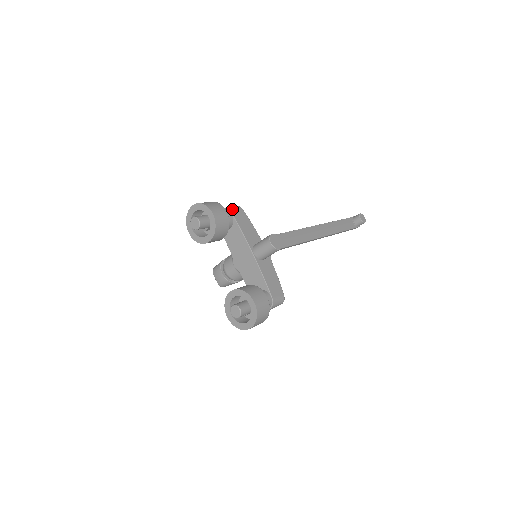
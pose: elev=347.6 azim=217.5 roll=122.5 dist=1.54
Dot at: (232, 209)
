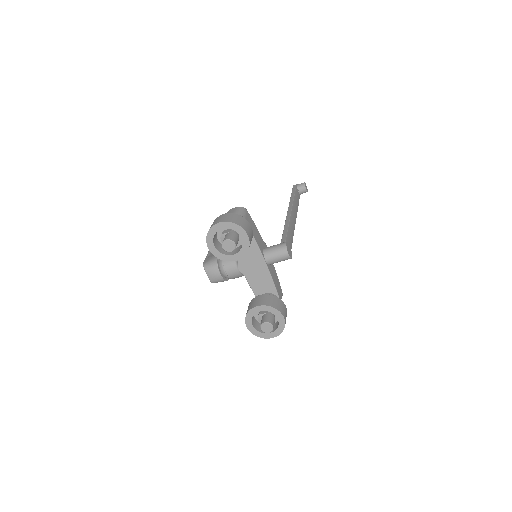
Dot at: (243, 215)
